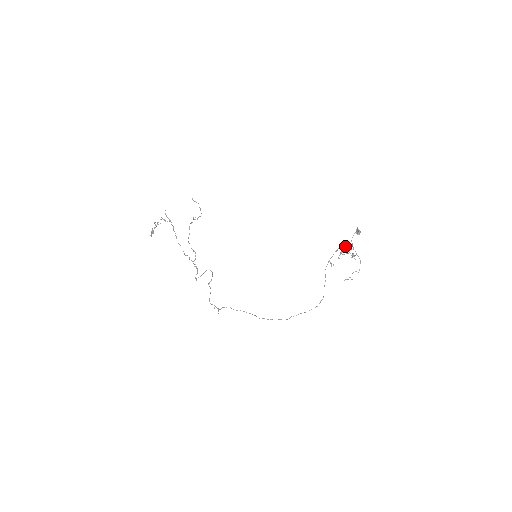
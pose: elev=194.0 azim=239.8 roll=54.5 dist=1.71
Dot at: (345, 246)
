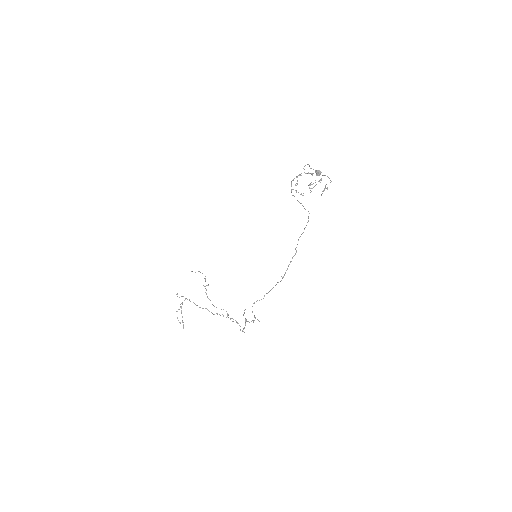
Dot at: (299, 175)
